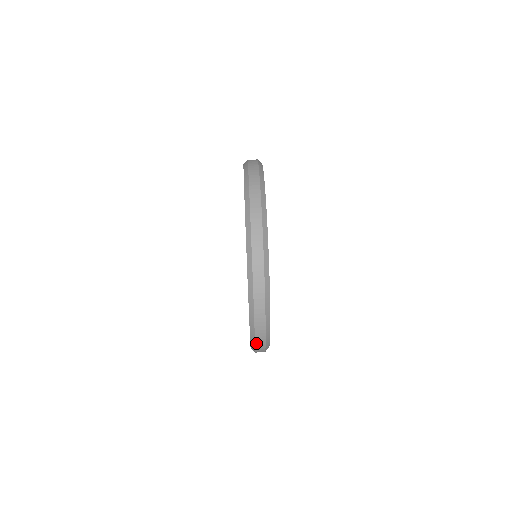
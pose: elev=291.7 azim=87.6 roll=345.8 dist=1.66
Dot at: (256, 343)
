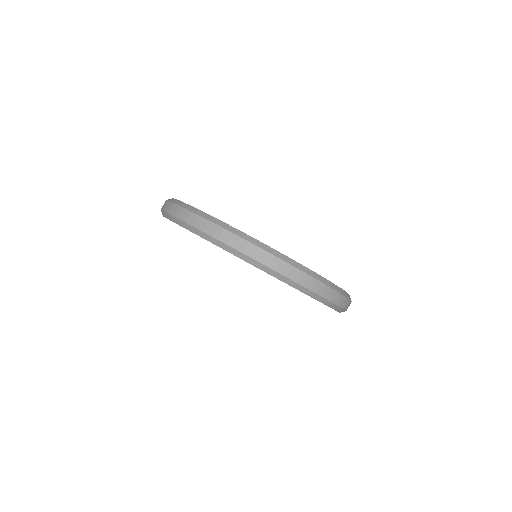
Dot at: occluded
